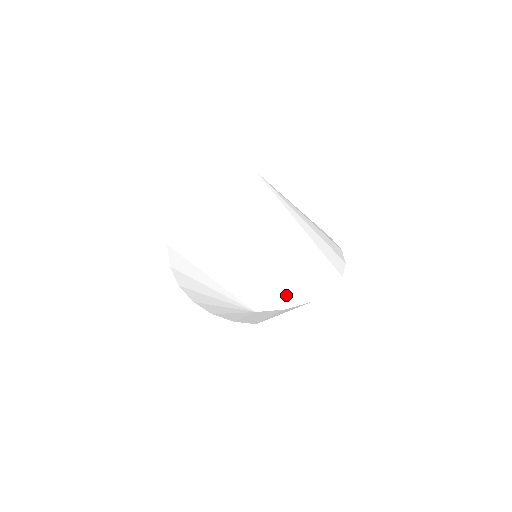
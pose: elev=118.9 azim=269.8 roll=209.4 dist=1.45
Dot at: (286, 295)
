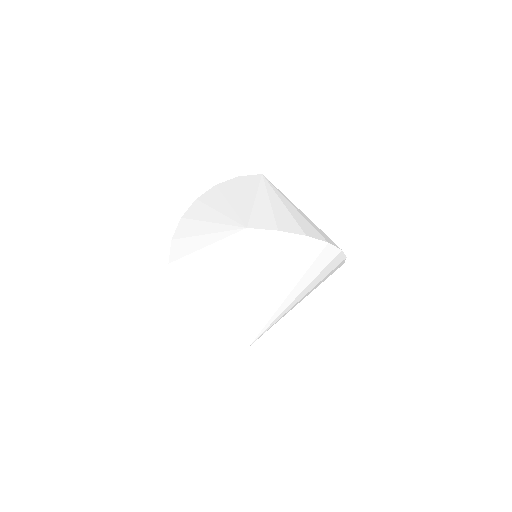
Dot at: (280, 225)
